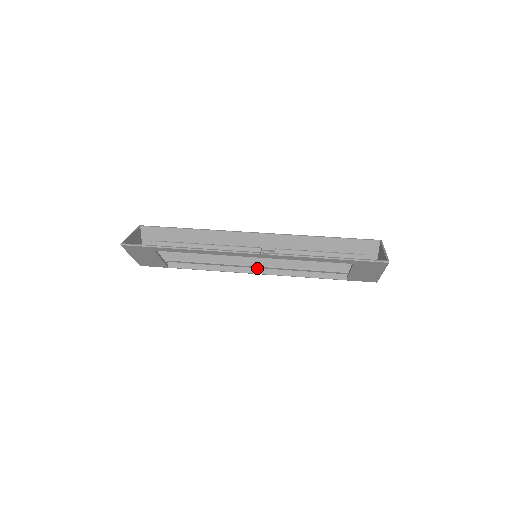
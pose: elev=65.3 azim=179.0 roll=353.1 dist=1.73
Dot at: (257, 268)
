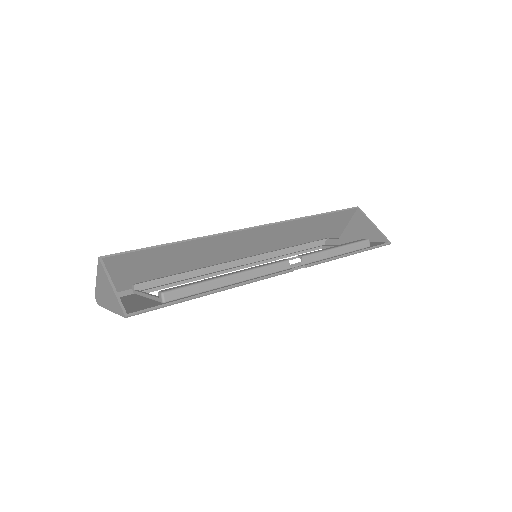
Dot at: (241, 260)
